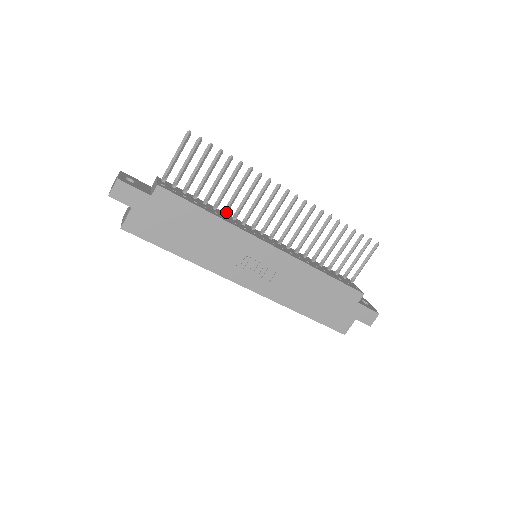
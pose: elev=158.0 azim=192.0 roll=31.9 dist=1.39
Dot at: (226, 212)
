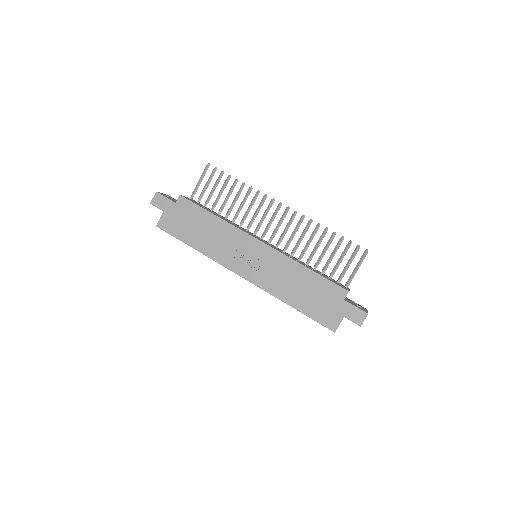
Dot at: (234, 221)
